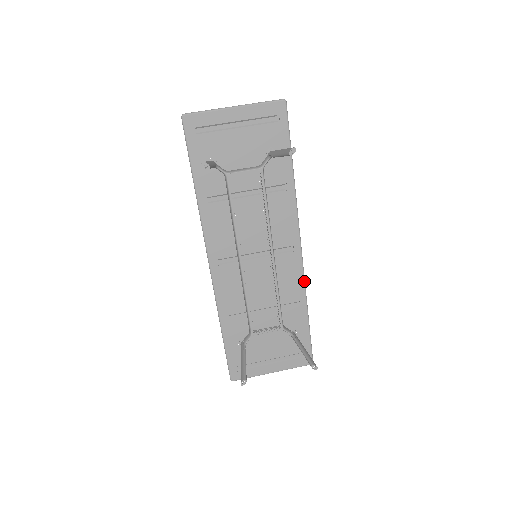
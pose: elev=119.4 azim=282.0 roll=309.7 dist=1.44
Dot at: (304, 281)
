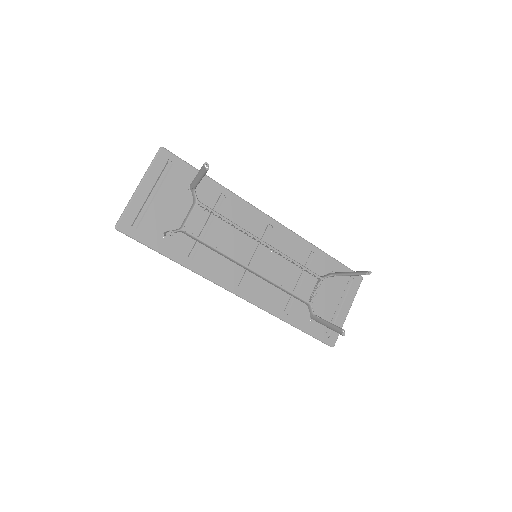
Dot at: (299, 236)
